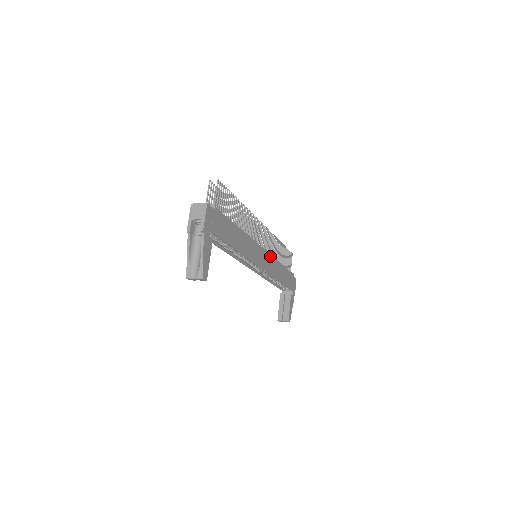
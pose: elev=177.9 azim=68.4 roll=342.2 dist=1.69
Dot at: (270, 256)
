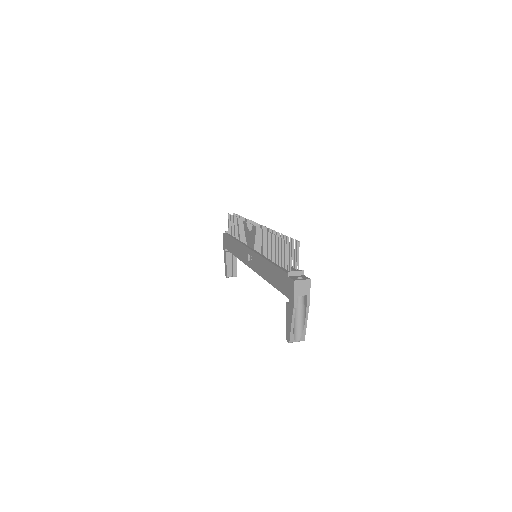
Dot at: occluded
